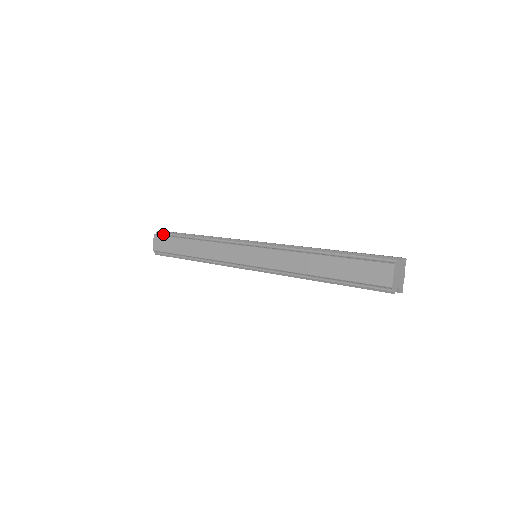
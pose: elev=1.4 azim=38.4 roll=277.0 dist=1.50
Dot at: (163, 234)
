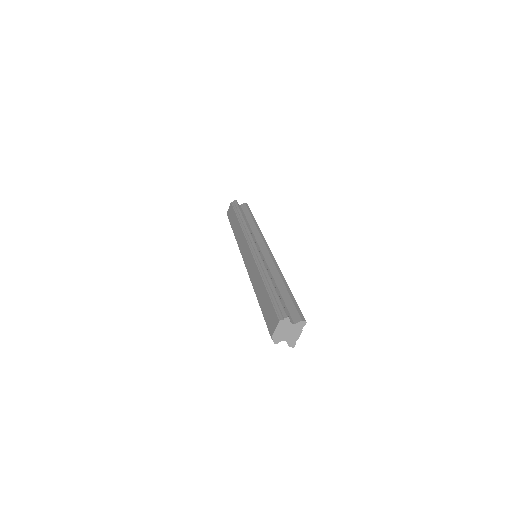
Dot at: (234, 205)
